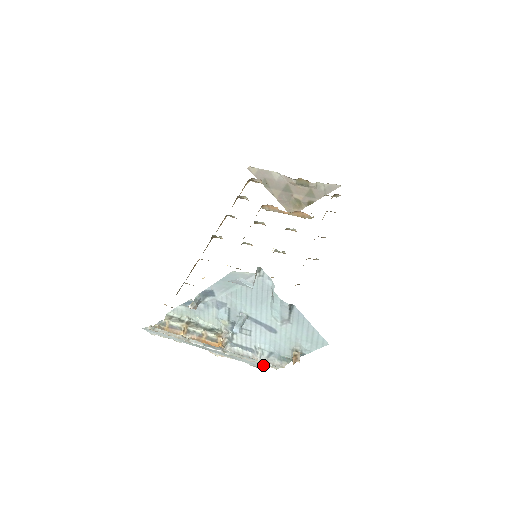
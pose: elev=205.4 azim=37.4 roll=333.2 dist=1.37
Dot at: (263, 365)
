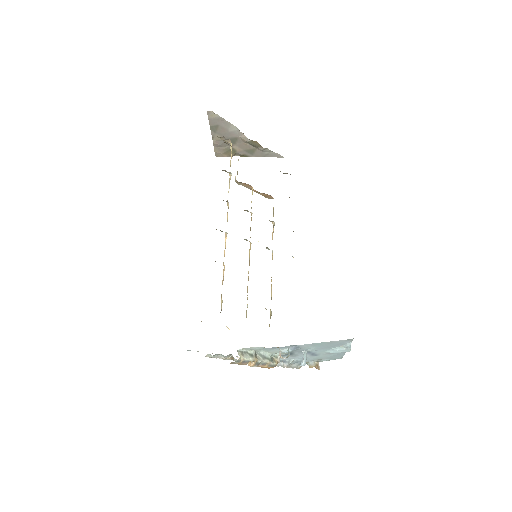
Dot at: occluded
